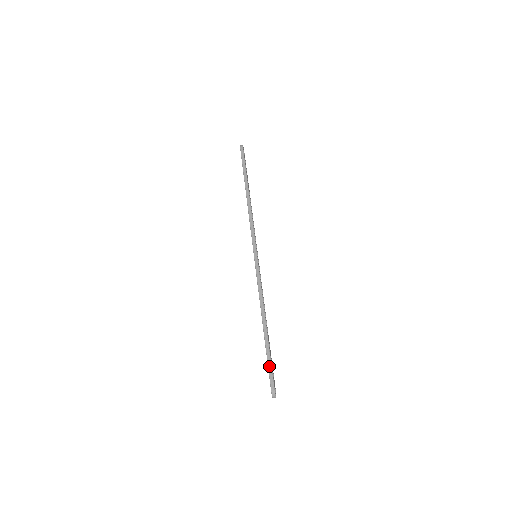
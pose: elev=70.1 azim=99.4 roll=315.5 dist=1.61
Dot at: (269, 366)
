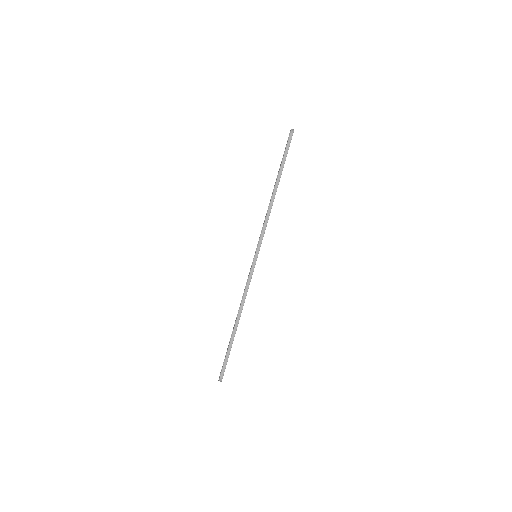
Dot at: (226, 358)
